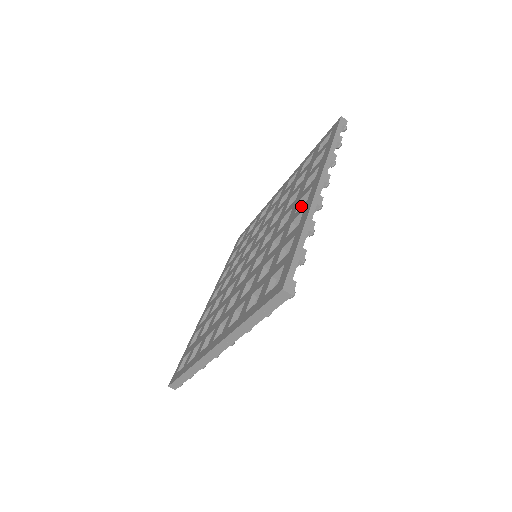
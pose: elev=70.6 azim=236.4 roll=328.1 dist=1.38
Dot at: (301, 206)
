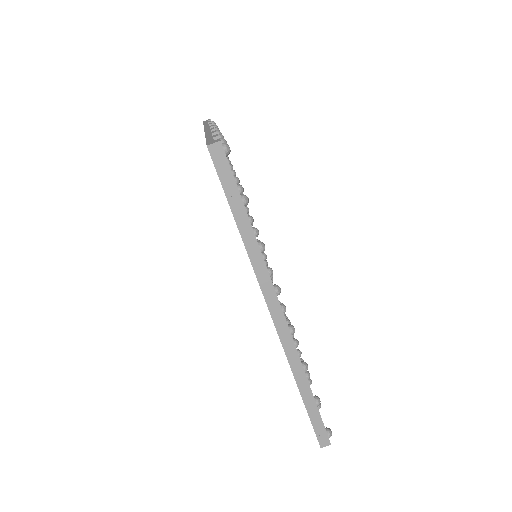
Dot at: occluded
